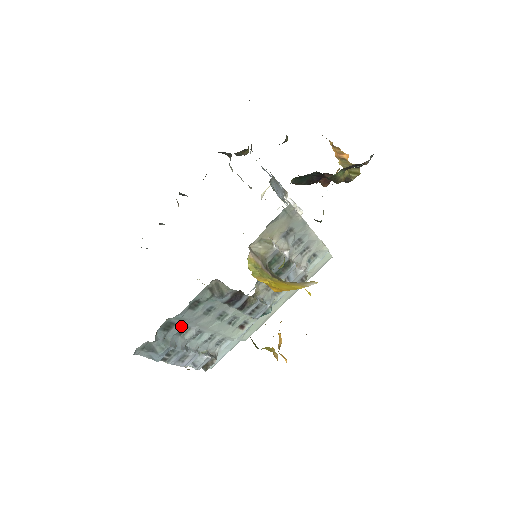
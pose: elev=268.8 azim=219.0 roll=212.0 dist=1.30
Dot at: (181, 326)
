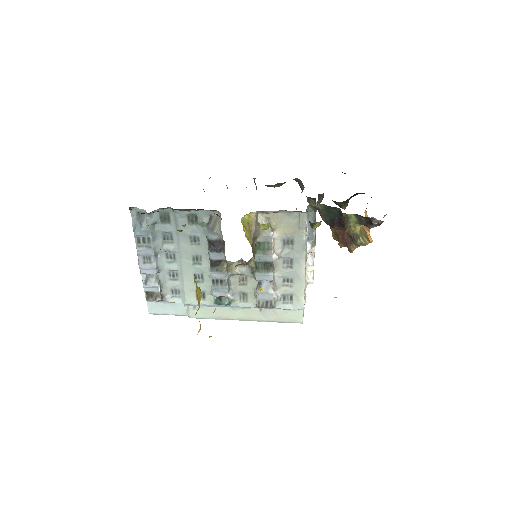
Dot at: (171, 230)
